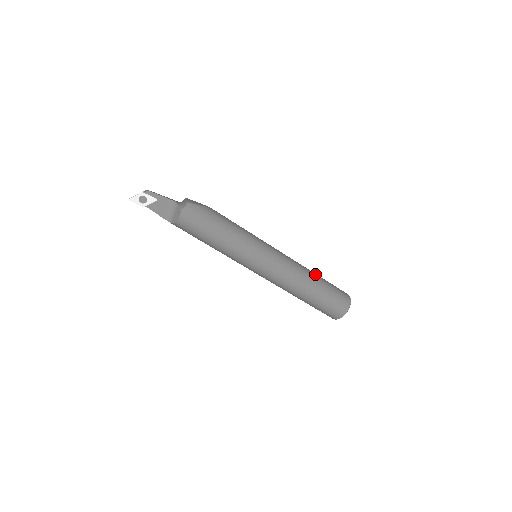
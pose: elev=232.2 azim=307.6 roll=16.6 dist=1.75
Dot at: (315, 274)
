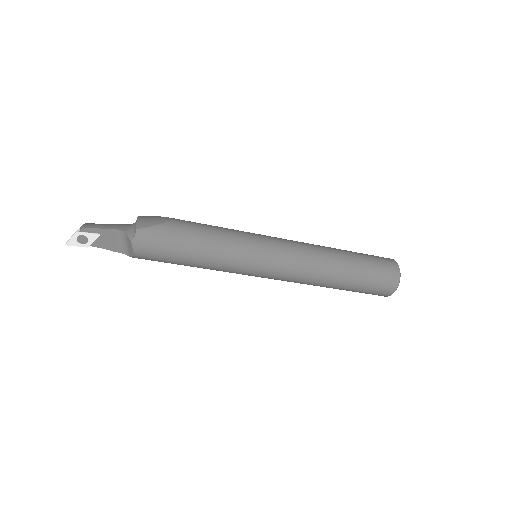
Dot at: (342, 253)
